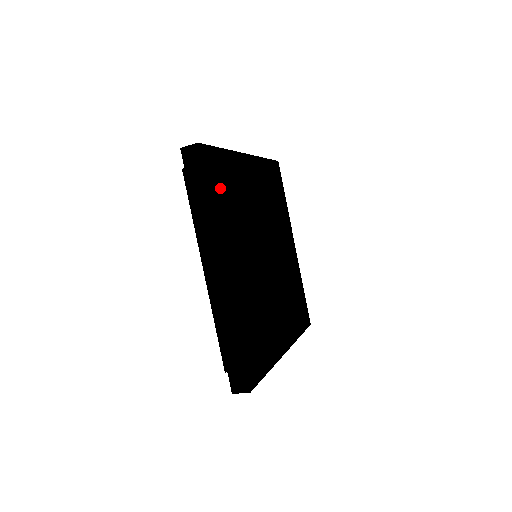
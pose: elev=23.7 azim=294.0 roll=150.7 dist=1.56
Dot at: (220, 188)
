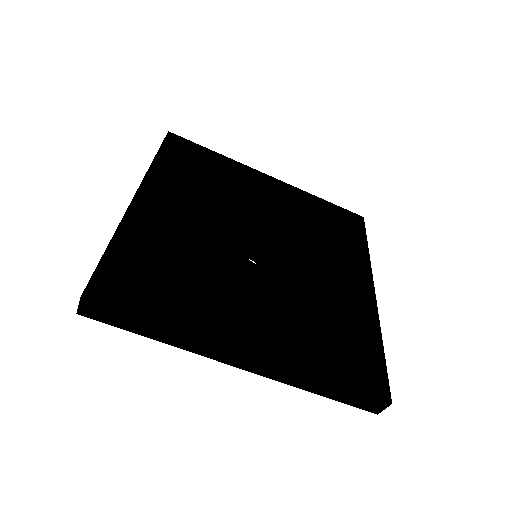
Dot at: (153, 289)
